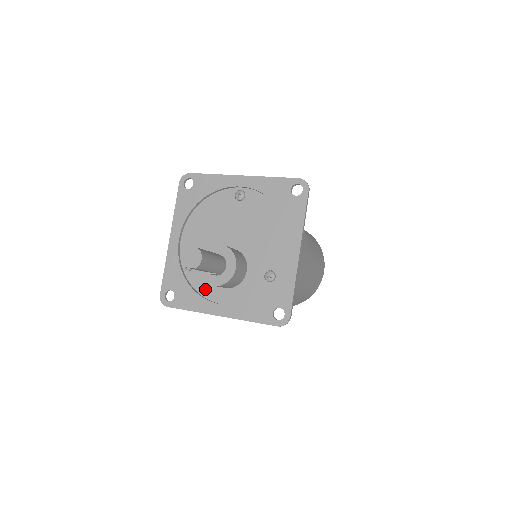
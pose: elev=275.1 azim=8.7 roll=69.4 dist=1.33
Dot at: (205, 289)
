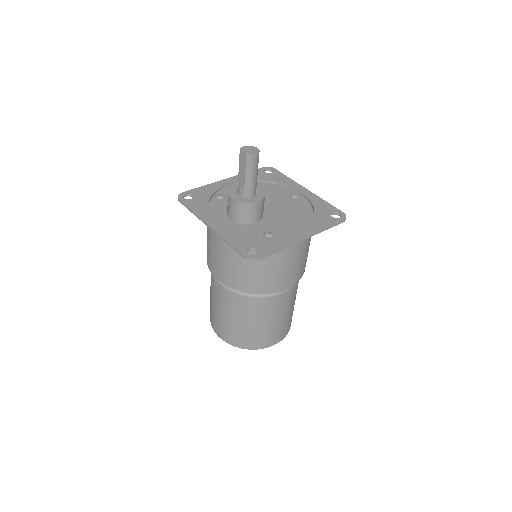
Dot at: (216, 211)
